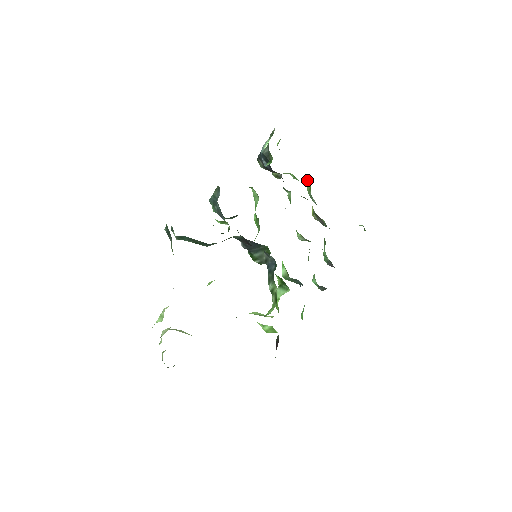
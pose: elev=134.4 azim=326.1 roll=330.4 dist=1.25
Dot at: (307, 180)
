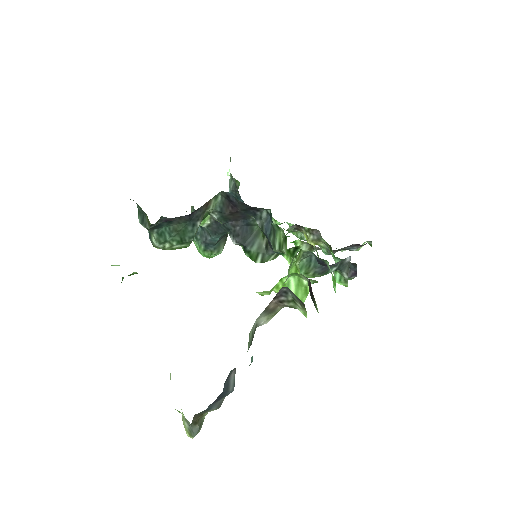
Dot at: occluded
